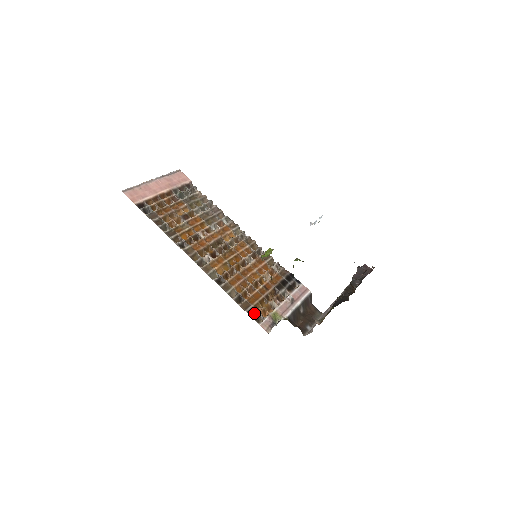
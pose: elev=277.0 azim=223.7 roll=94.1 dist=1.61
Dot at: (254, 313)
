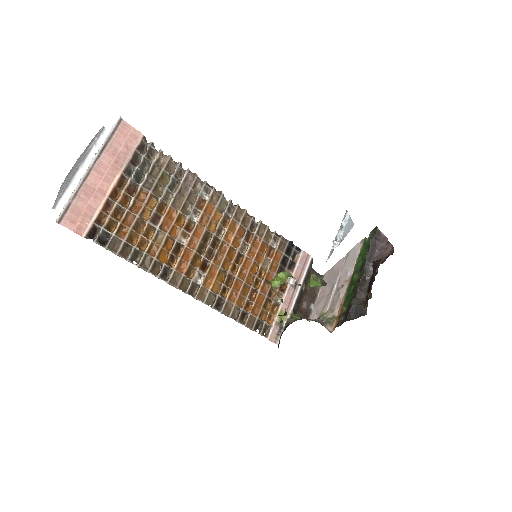
Dot at: (260, 323)
